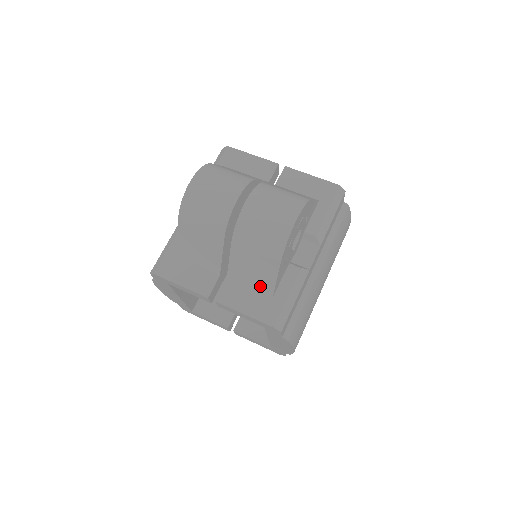
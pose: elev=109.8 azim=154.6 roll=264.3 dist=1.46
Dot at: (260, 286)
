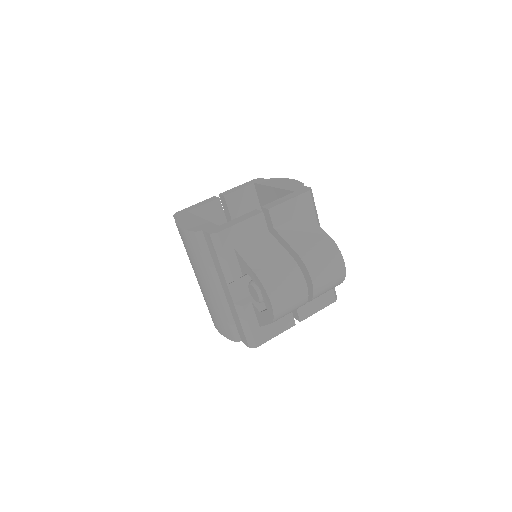
Dot at: occluded
